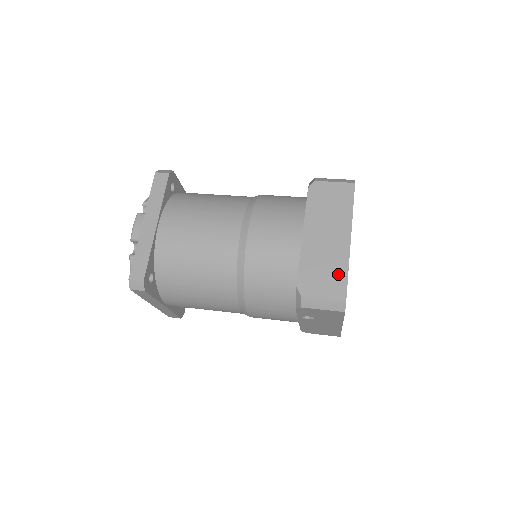
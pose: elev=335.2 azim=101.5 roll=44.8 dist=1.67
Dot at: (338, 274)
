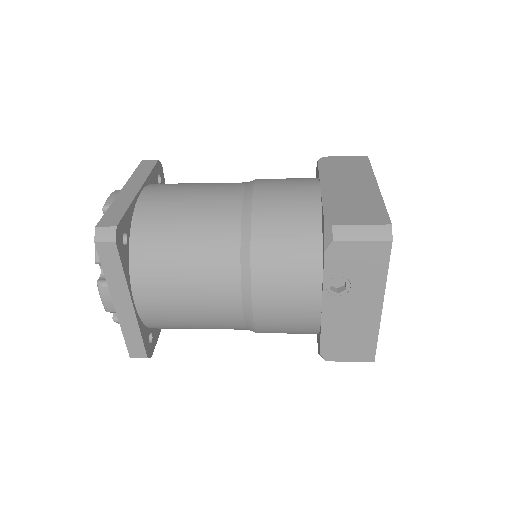
Dot at: (373, 207)
